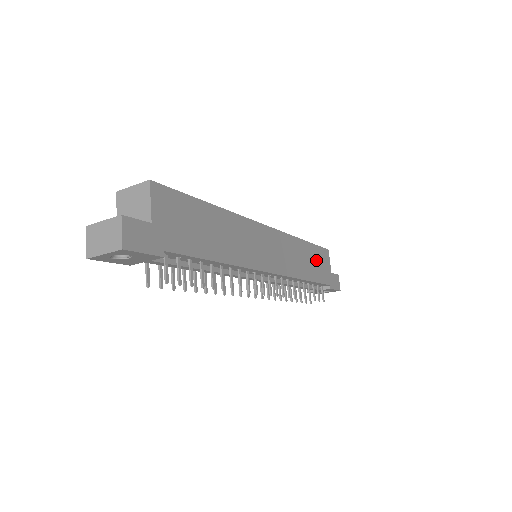
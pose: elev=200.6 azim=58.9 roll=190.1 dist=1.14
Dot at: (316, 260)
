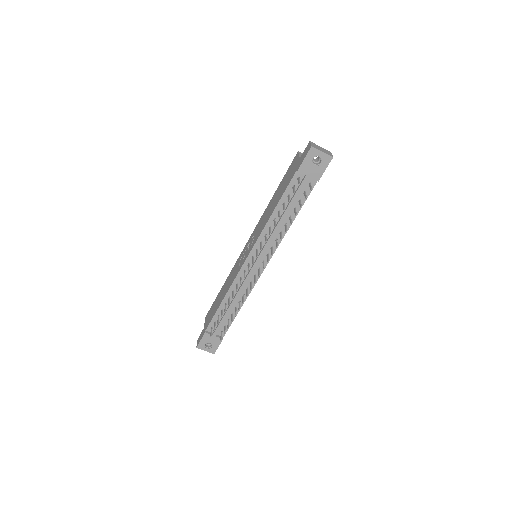
Dot at: occluded
